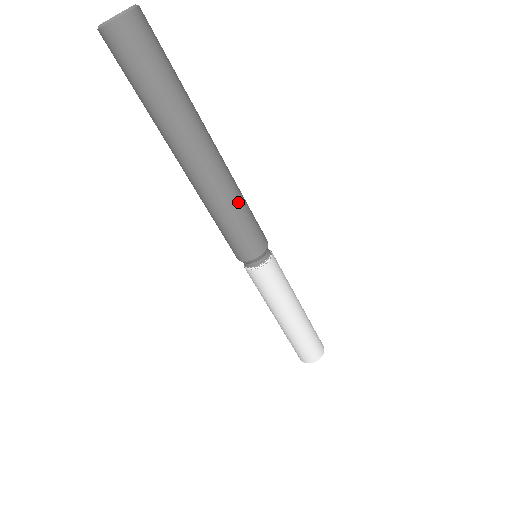
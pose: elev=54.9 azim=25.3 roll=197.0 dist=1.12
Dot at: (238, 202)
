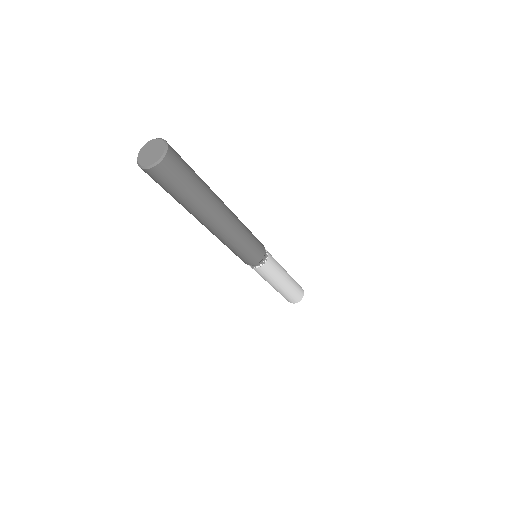
Dot at: (246, 229)
